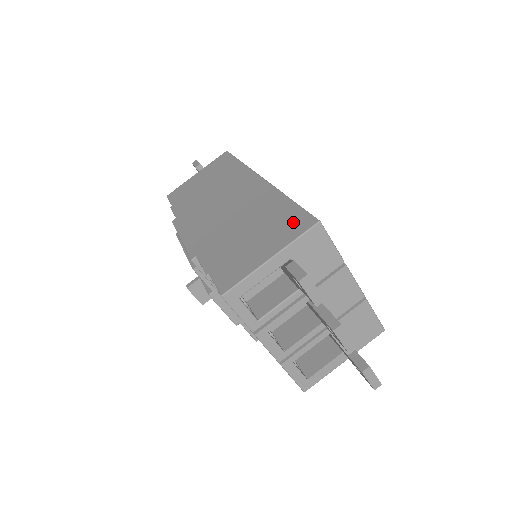
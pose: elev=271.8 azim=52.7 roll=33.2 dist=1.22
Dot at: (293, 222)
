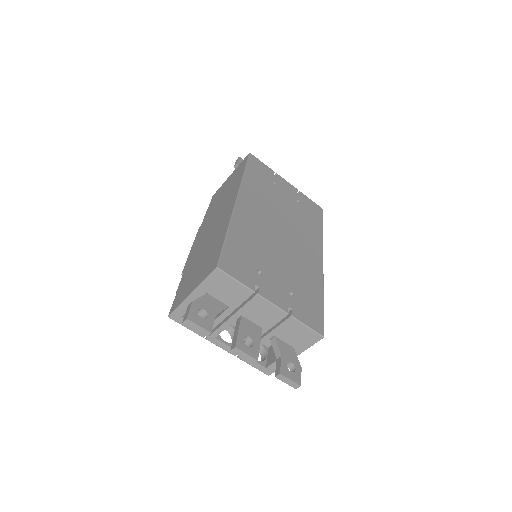
Dot at: (212, 262)
